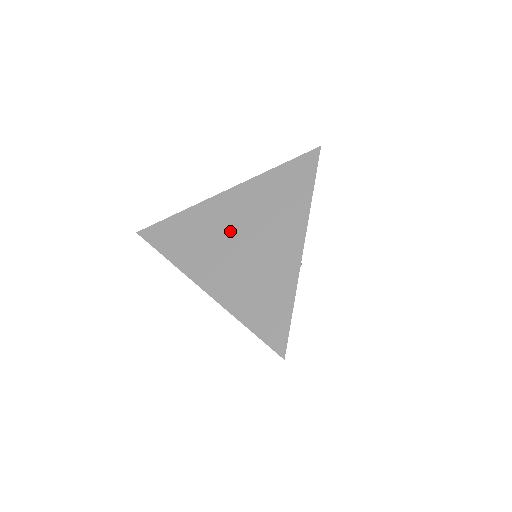
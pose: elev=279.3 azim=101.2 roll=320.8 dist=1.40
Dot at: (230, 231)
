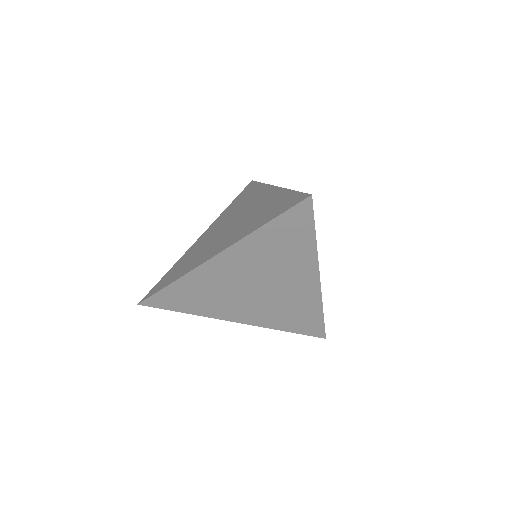
Dot at: (217, 233)
